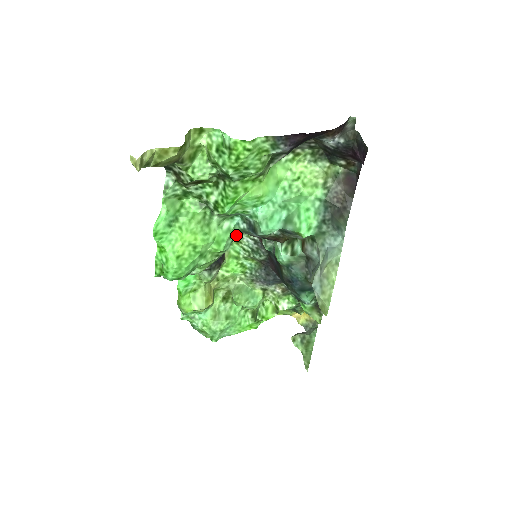
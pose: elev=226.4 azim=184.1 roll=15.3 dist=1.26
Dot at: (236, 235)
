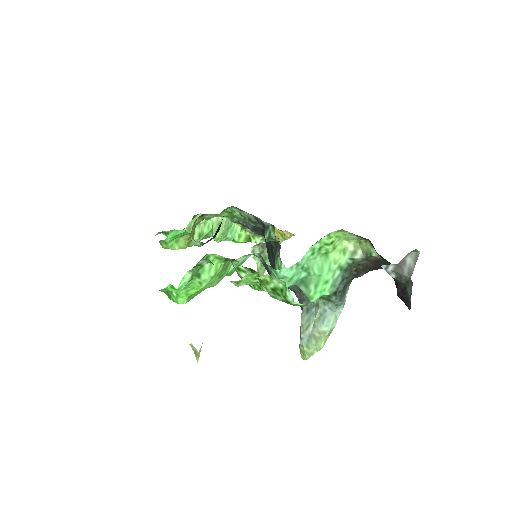
Dot at: occluded
